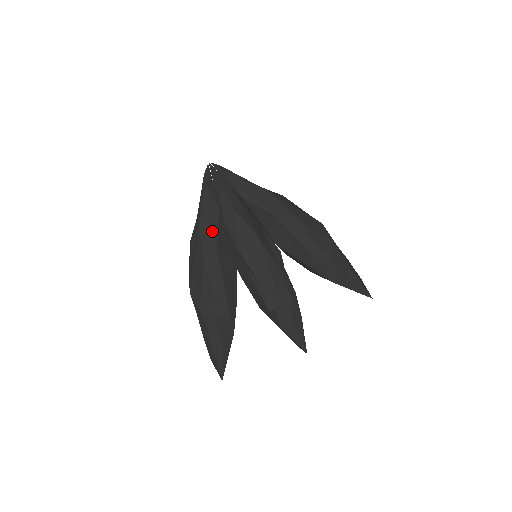
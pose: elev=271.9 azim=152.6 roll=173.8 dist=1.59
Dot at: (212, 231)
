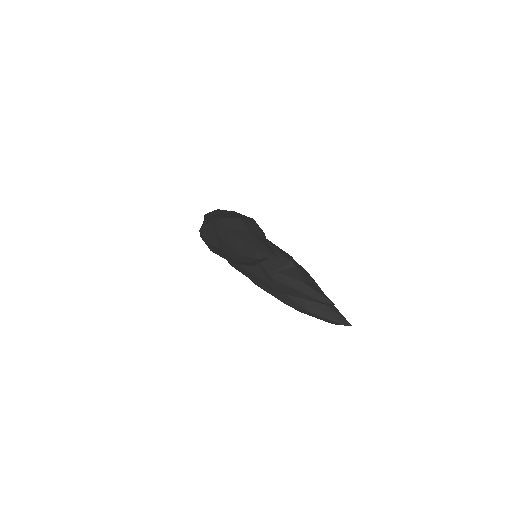
Dot at: occluded
